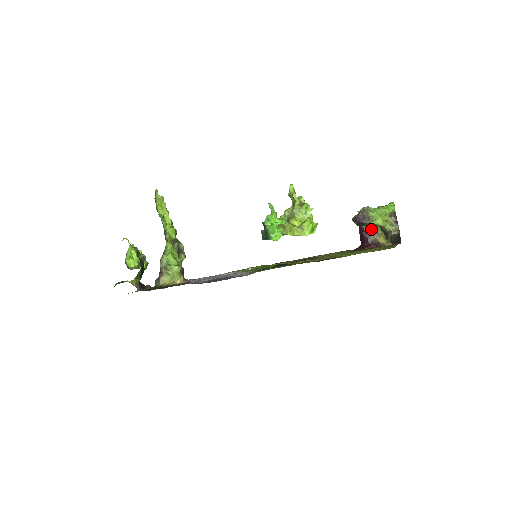
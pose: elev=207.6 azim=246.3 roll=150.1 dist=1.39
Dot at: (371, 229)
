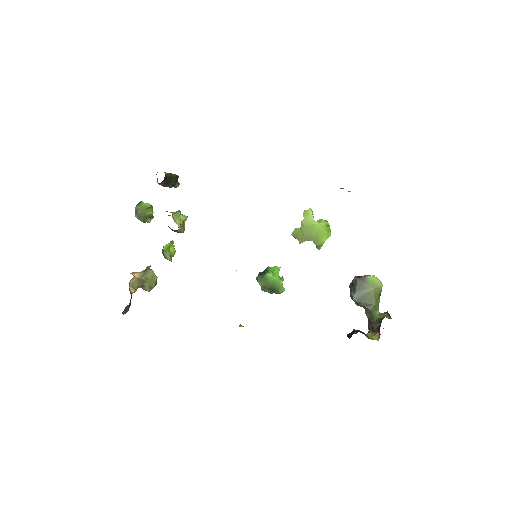
Dot at: (361, 331)
